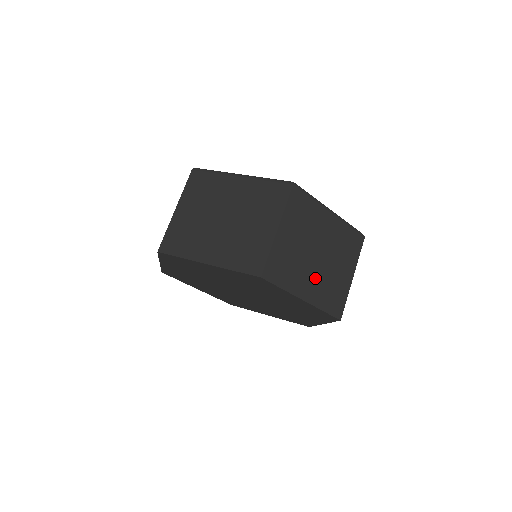
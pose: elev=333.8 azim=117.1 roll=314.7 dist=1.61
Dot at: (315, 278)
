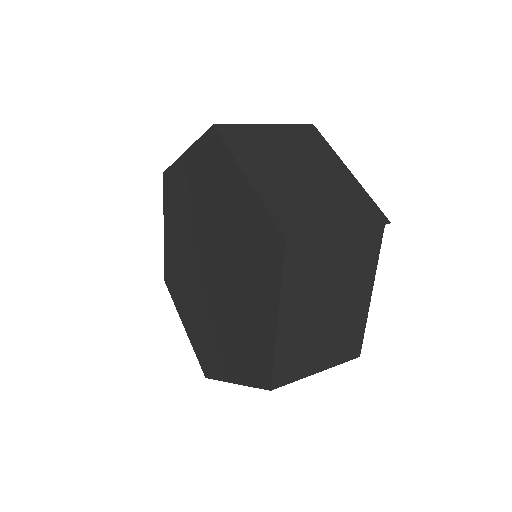
Dot at: (281, 181)
